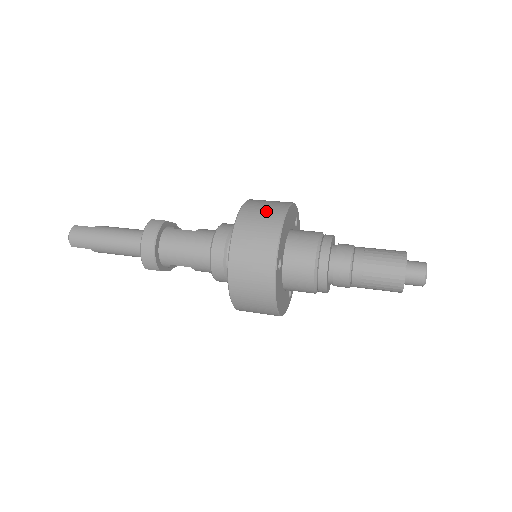
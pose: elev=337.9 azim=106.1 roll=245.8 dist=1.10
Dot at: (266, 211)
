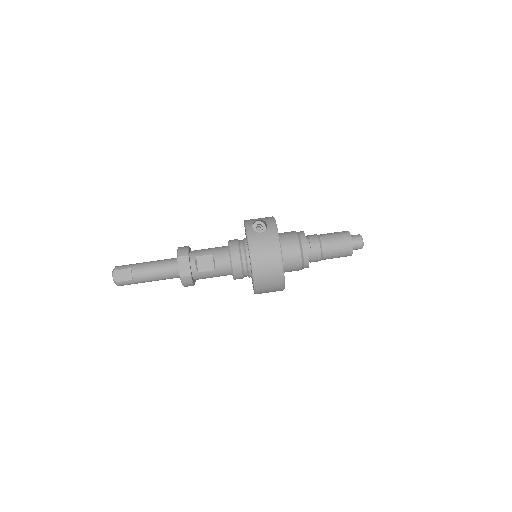
Dot at: (271, 281)
